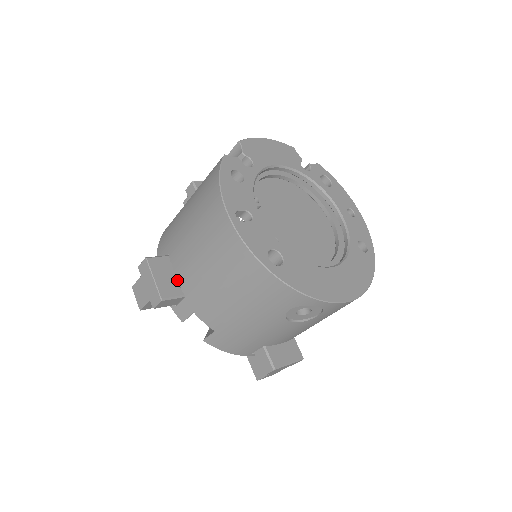
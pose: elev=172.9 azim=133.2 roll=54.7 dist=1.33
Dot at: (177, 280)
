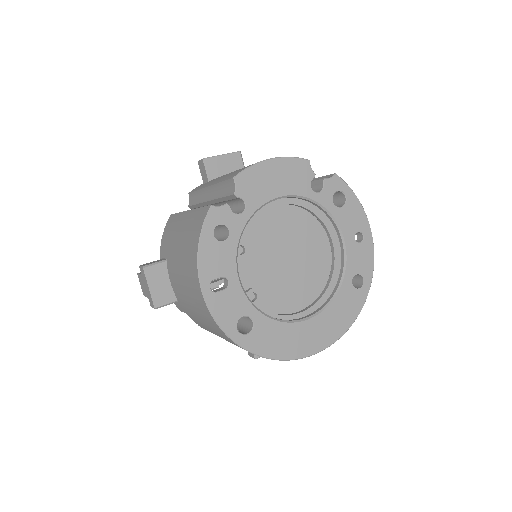
Dot at: (172, 286)
